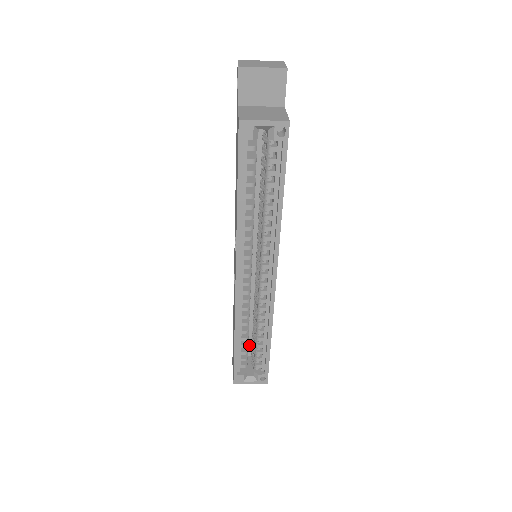
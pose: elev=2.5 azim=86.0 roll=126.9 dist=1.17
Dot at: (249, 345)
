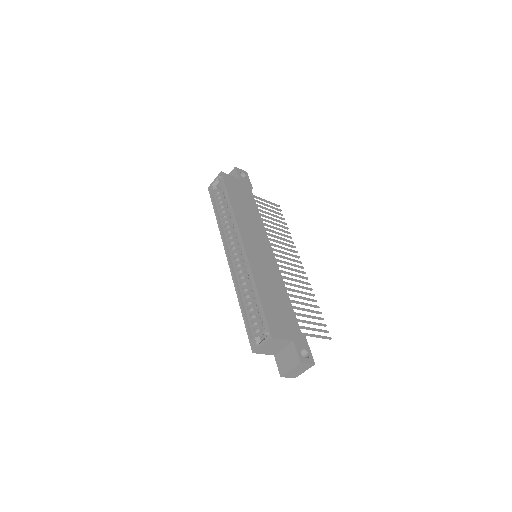
Dot at: occluded
